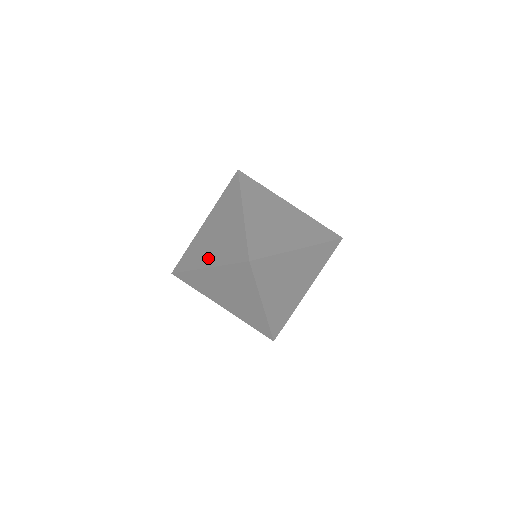
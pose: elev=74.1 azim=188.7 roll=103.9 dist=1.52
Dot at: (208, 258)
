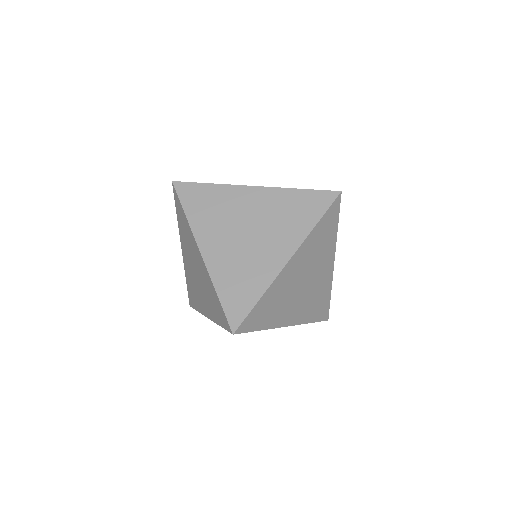
Dot at: occluded
